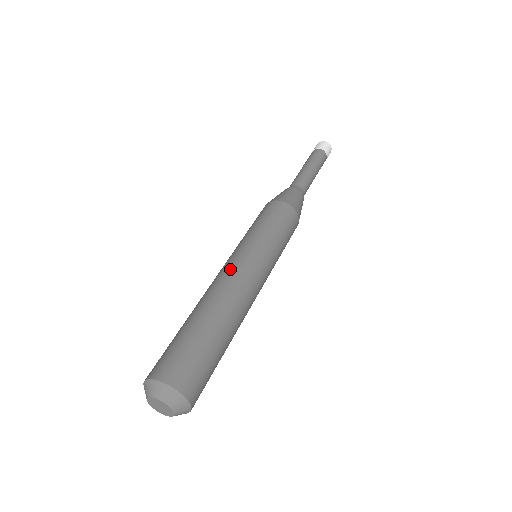
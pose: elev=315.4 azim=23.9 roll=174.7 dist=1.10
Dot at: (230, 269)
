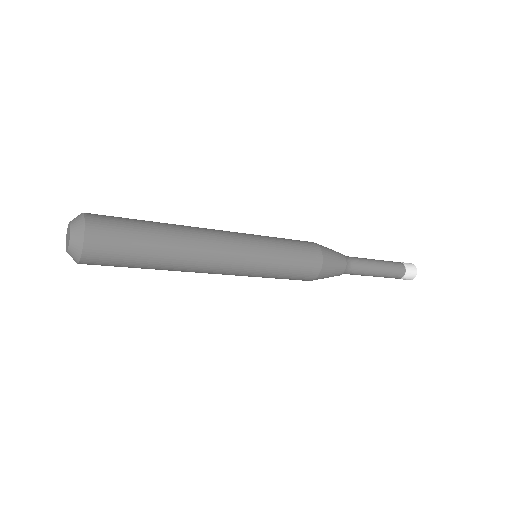
Dot at: occluded
